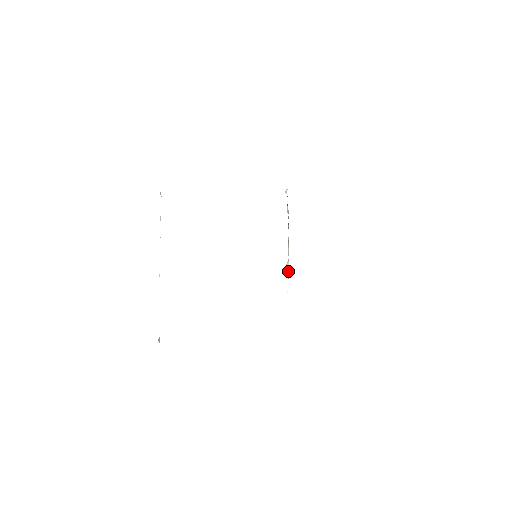
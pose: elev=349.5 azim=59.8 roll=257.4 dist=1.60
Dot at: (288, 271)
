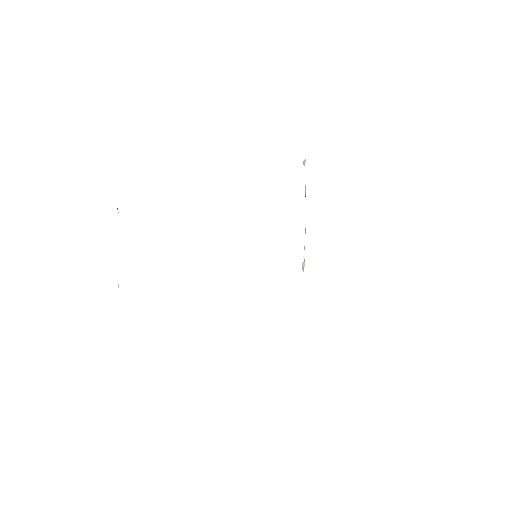
Dot at: occluded
